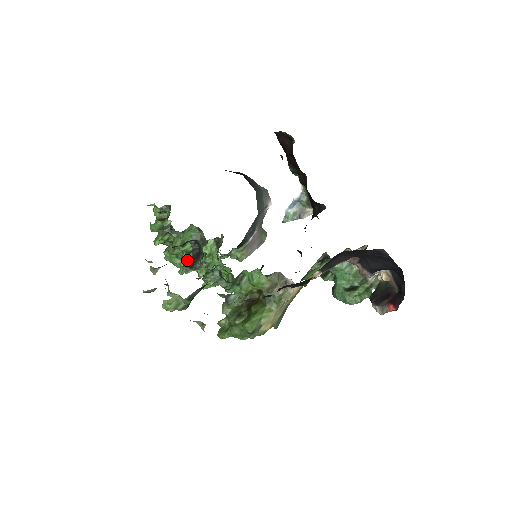
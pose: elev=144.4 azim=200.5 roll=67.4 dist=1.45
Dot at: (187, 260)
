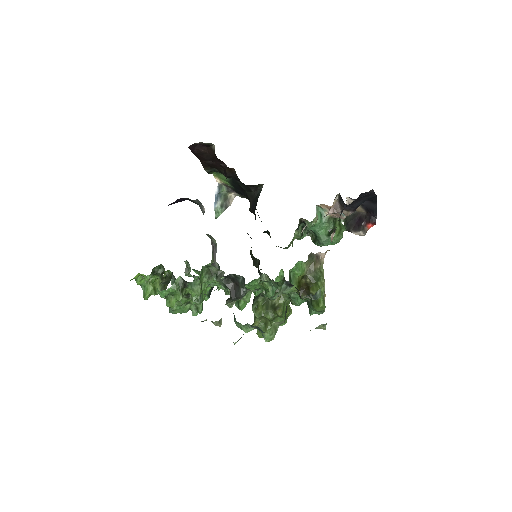
Dot at: (201, 299)
